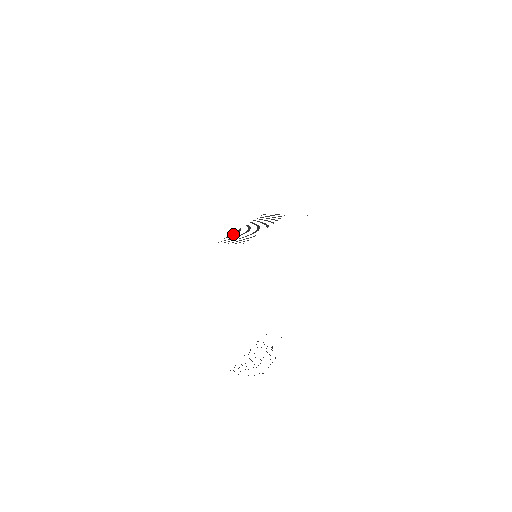
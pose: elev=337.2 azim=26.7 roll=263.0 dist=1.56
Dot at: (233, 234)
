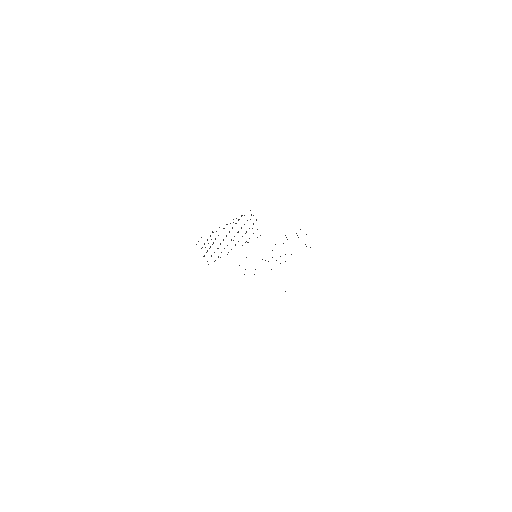
Dot at: (239, 265)
